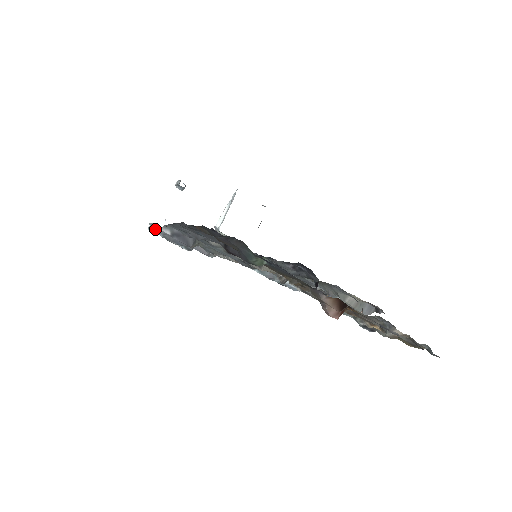
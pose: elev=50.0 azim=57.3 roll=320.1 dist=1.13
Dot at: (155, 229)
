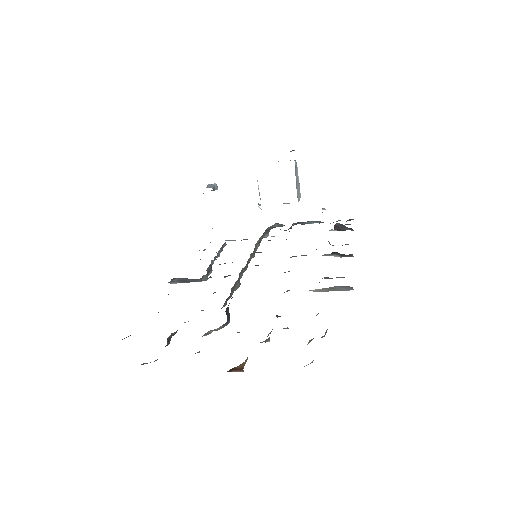
Dot at: occluded
